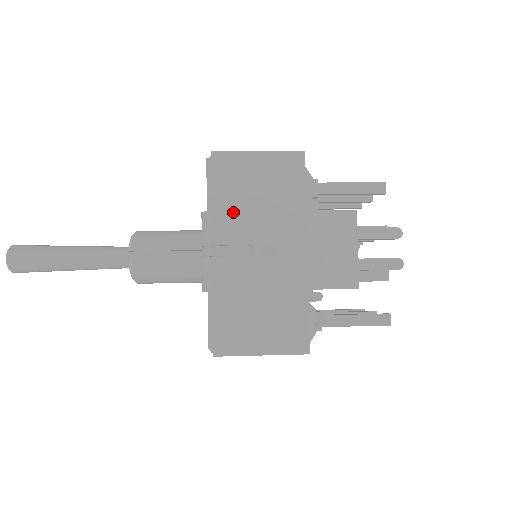
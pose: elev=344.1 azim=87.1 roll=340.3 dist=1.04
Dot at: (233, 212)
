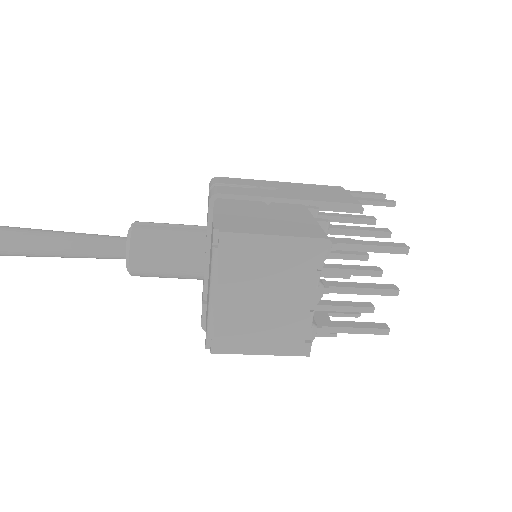
Dot at: (237, 178)
